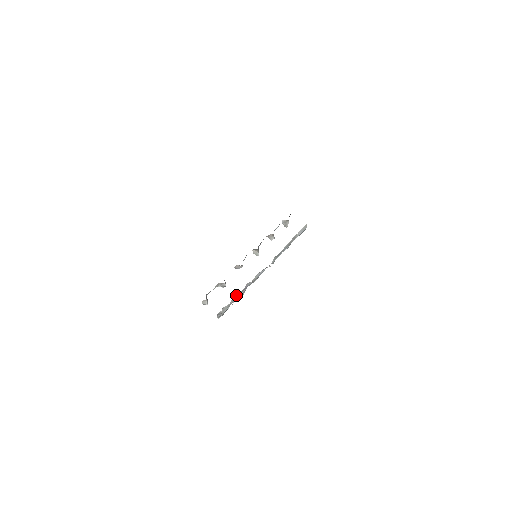
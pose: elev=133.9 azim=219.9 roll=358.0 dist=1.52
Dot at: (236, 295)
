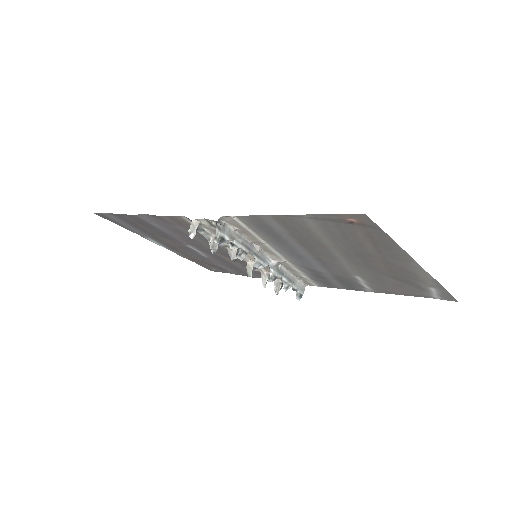
Dot at: (240, 236)
